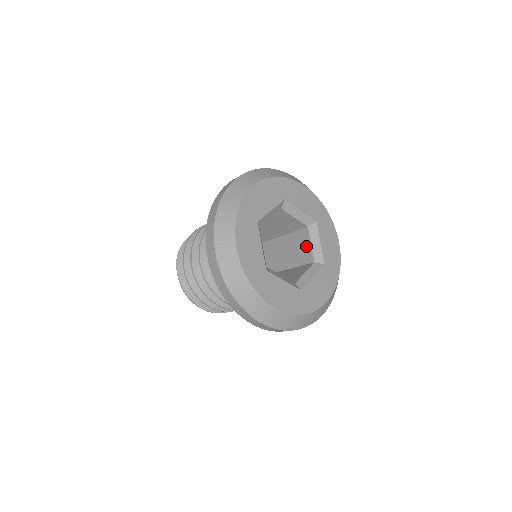
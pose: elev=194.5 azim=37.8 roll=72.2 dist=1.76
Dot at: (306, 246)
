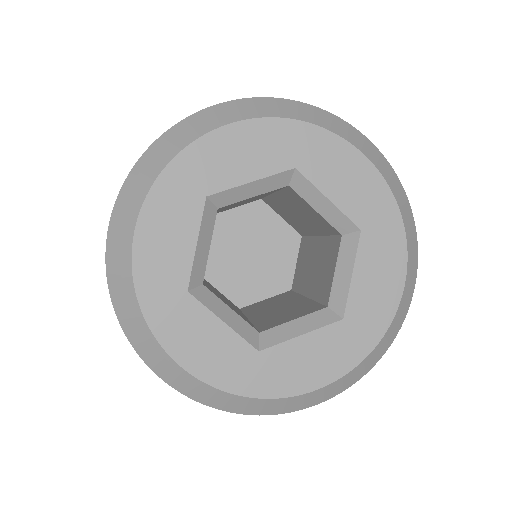
Dot at: (311, 212)
